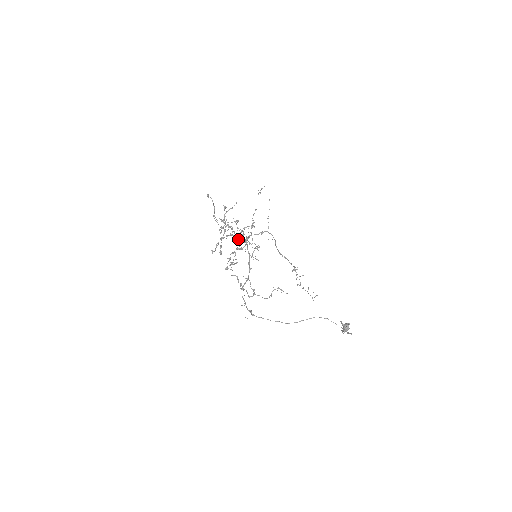
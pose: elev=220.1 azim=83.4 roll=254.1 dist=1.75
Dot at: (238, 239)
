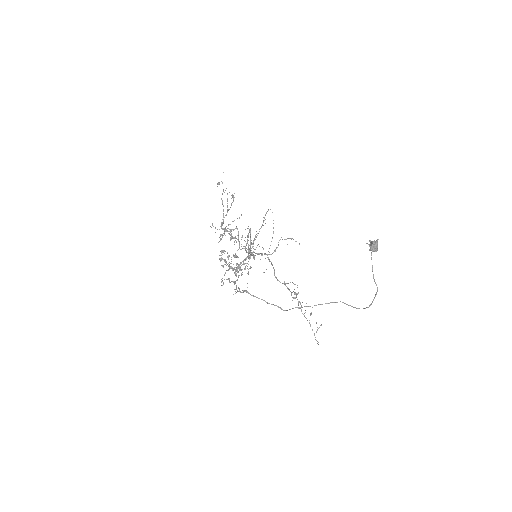
Dot at: occluded
